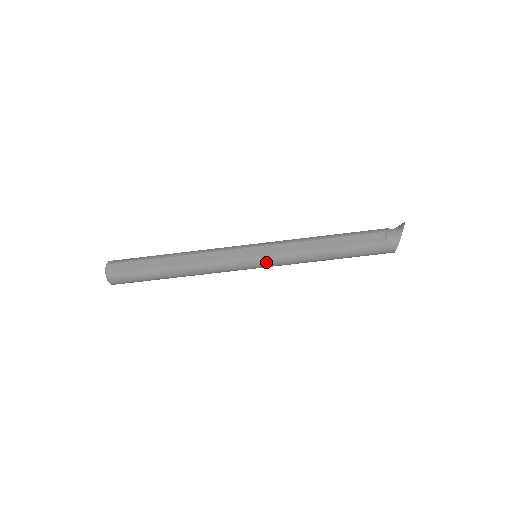
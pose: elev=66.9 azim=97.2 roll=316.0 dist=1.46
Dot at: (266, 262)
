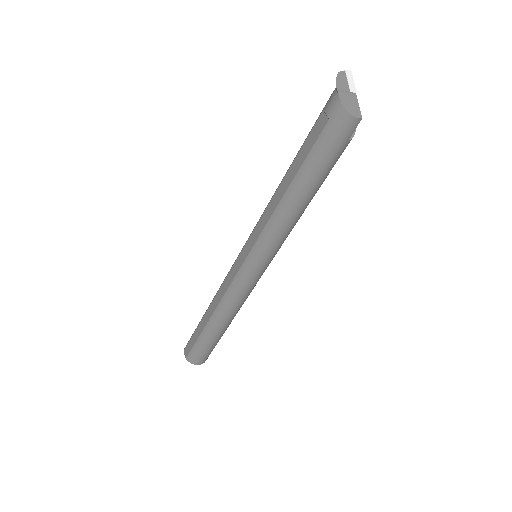
Dot at: (257, 257)
